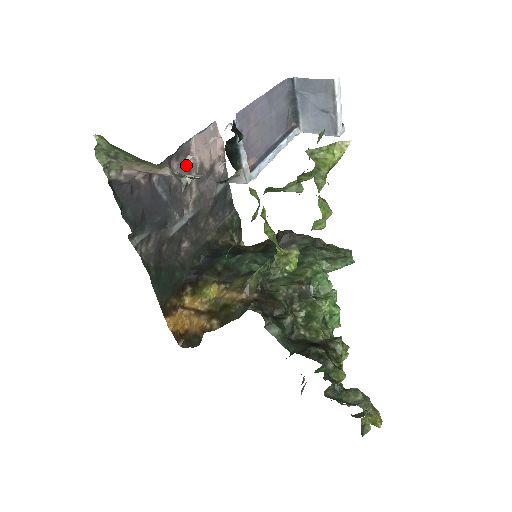
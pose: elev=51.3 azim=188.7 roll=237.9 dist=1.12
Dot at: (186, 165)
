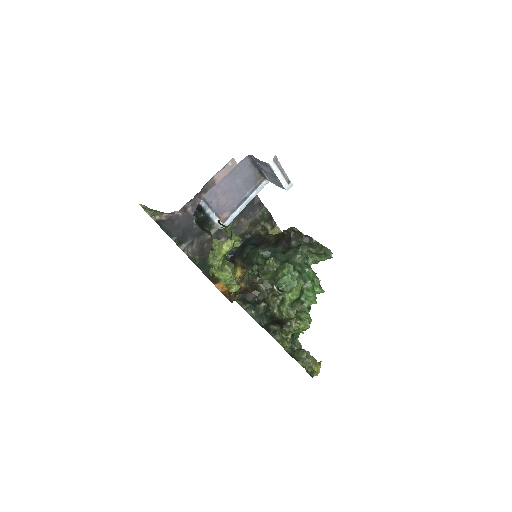
Dot at: occluded
